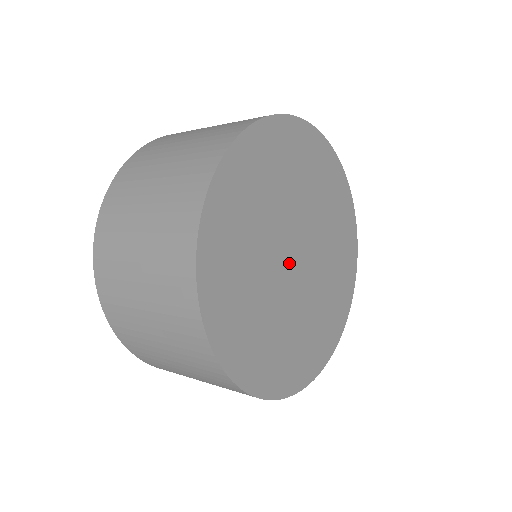
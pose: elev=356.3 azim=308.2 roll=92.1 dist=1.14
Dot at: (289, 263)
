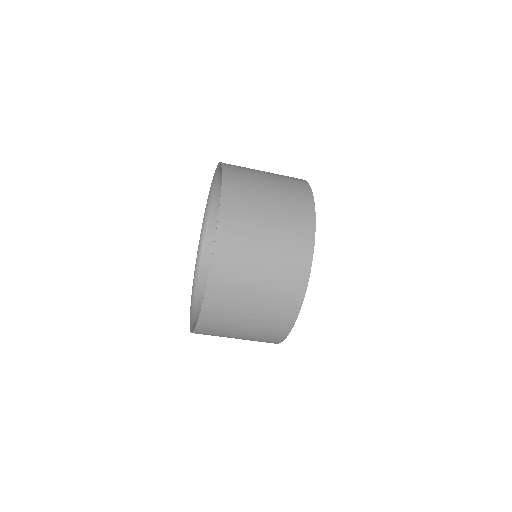
Dot at: occluded
